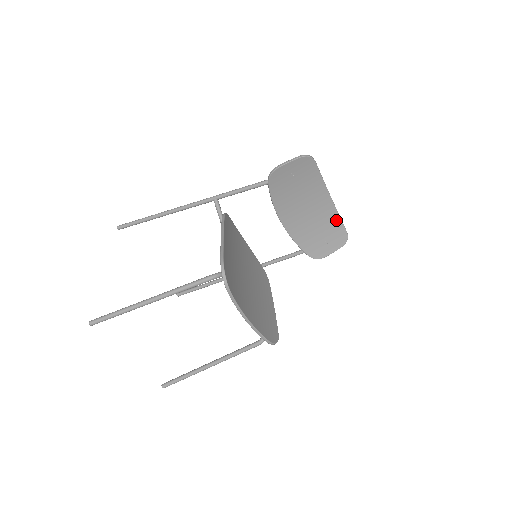
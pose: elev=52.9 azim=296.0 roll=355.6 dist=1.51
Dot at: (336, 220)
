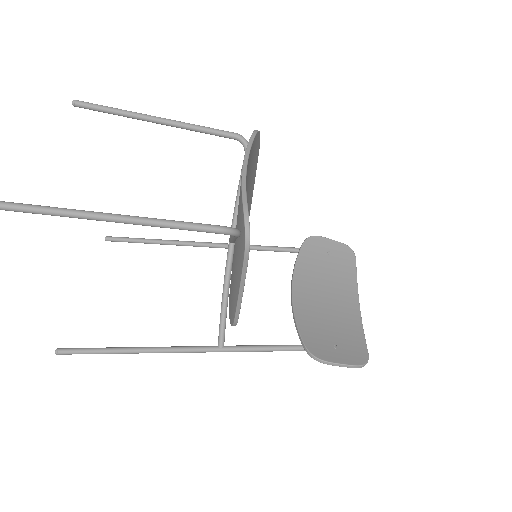
Dot at: (358, 333)
